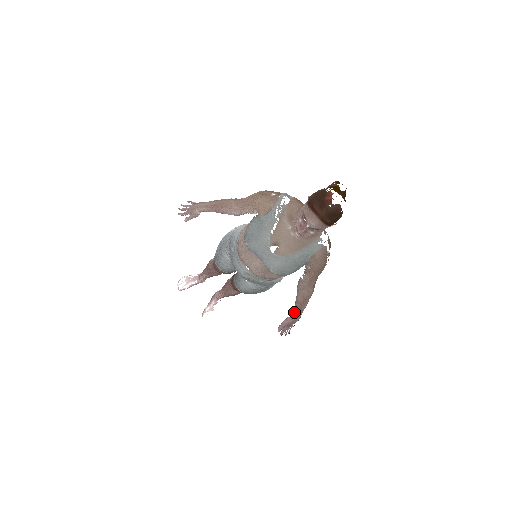
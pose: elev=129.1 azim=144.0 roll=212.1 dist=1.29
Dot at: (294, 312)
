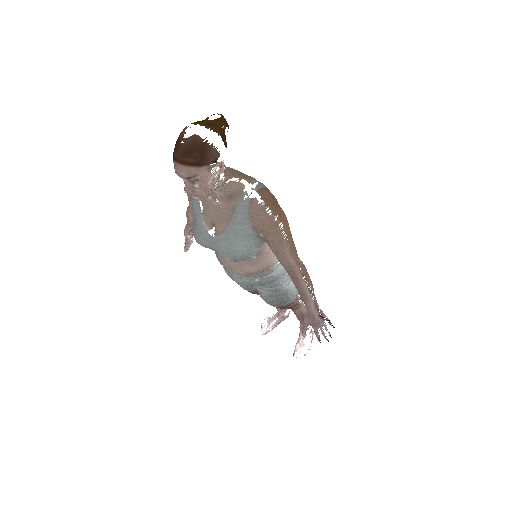
Dot at: occluded
